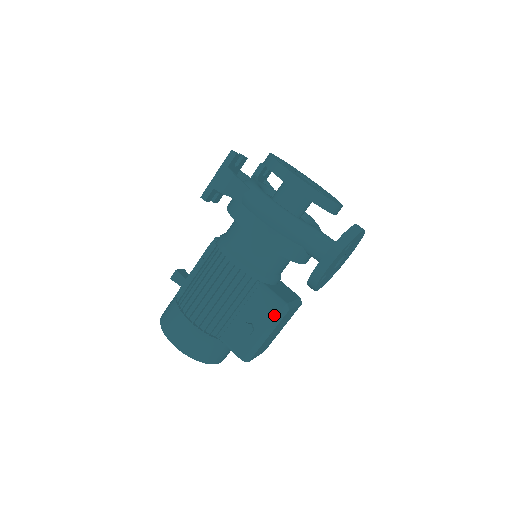
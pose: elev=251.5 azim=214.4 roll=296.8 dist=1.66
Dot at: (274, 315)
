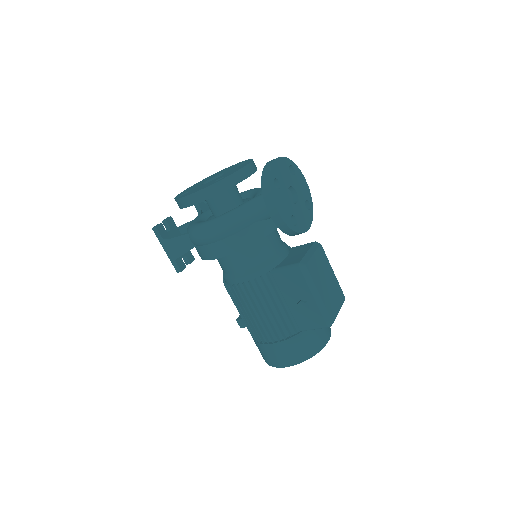
Dot at: (302, 279)
